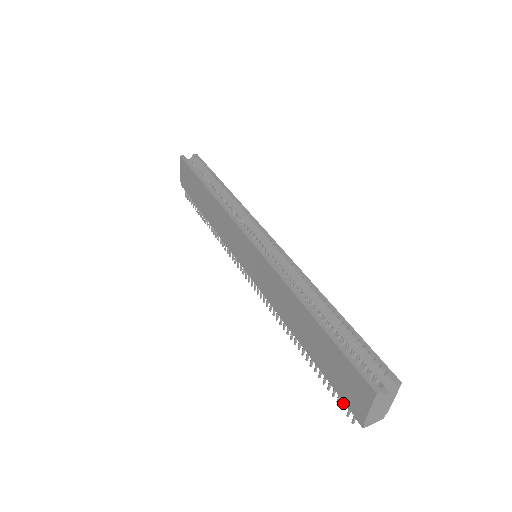
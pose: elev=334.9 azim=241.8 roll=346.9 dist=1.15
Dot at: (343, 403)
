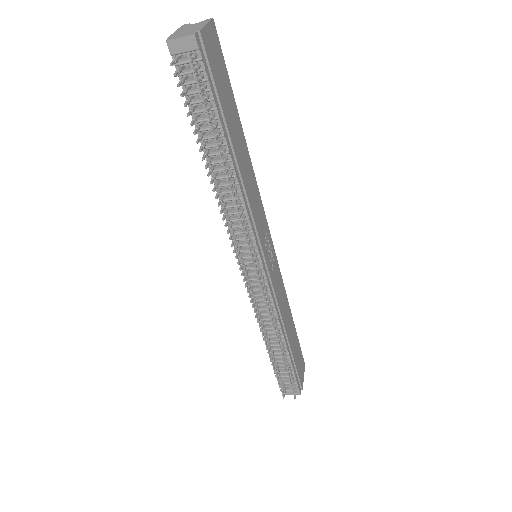
Dot at: (180, 82)
